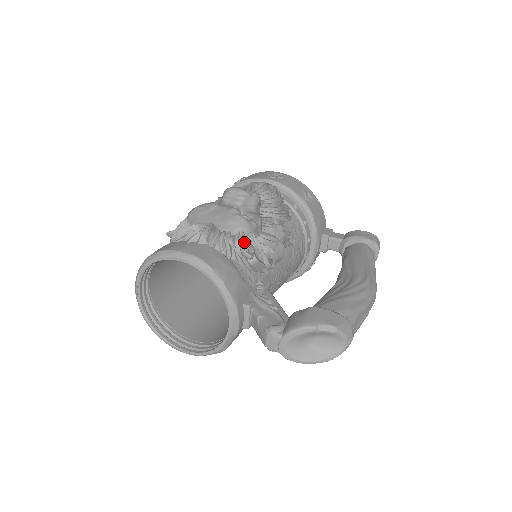
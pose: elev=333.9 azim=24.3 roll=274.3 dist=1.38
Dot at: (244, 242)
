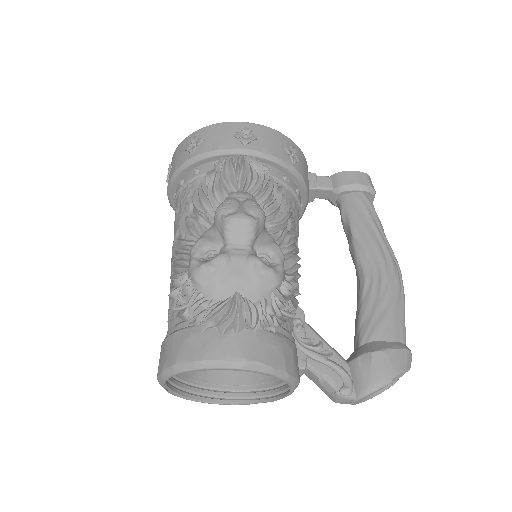
Dot at: (282, 302)
